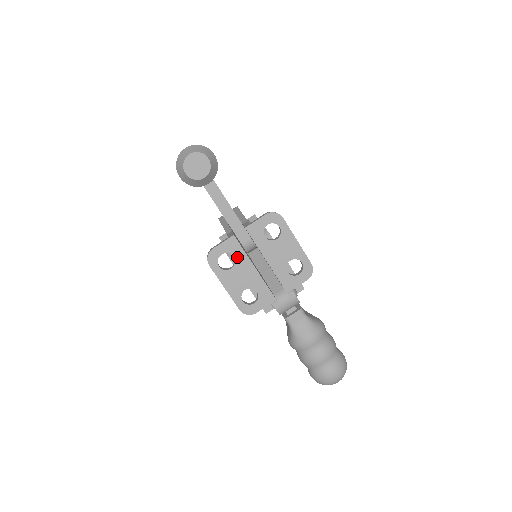
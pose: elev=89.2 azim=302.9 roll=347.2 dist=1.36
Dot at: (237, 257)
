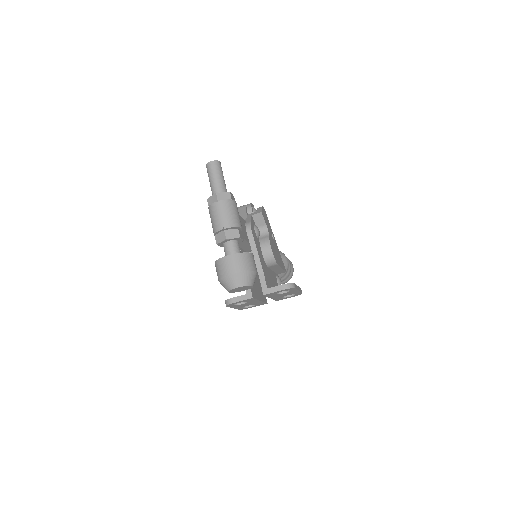
Dot at: (250, 301)
